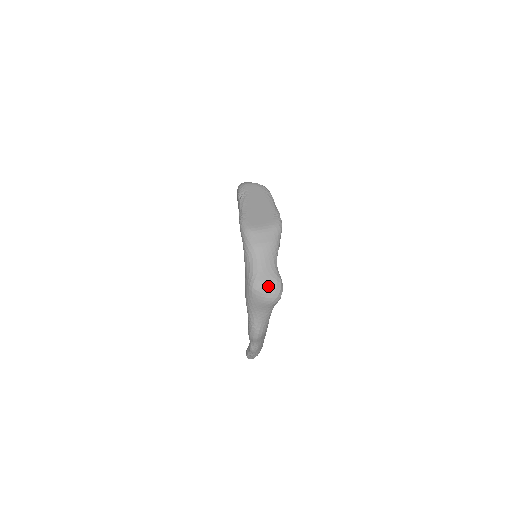
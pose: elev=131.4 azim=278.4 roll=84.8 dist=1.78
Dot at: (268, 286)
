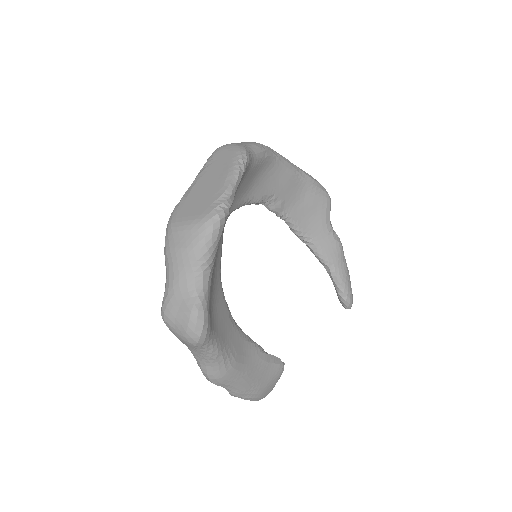
Dot at: (178, 318)
